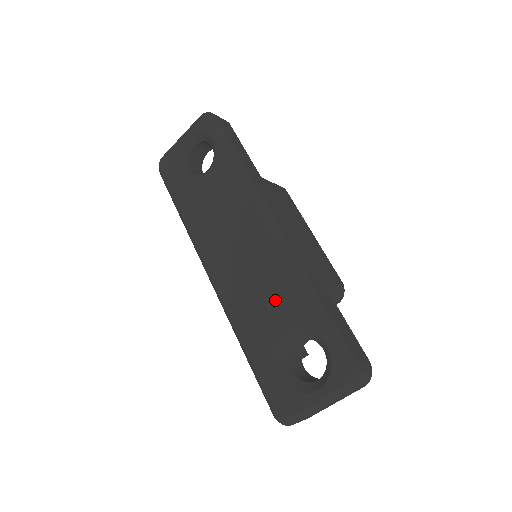
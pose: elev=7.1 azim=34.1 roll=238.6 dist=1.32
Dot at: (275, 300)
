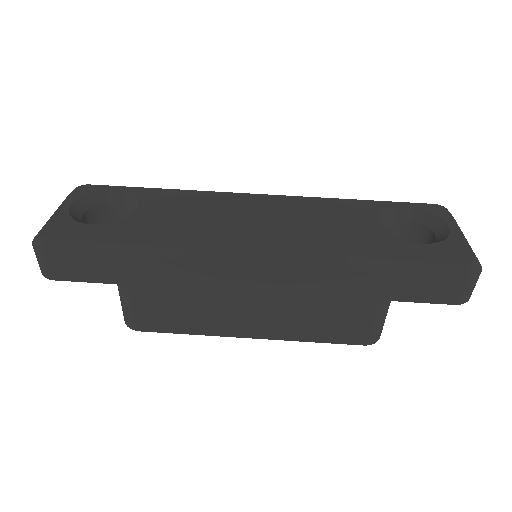
Dot at: (337, 217)
